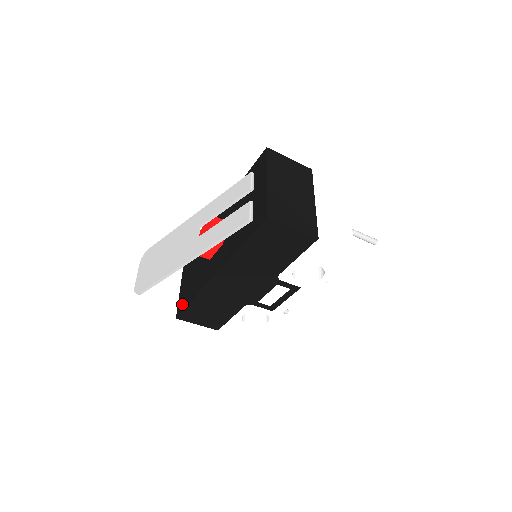
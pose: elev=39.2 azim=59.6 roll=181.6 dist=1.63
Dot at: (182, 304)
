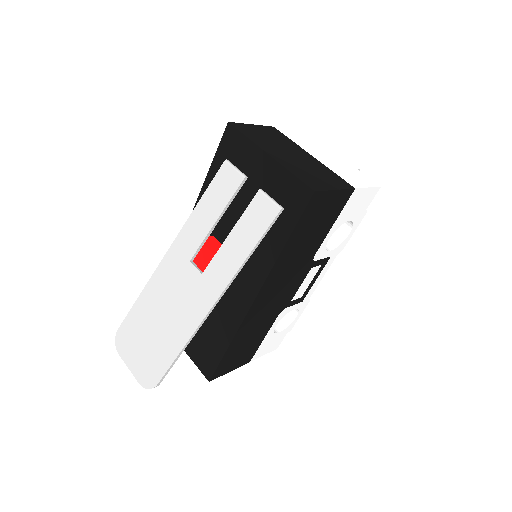
Dot at: (207, 361)
